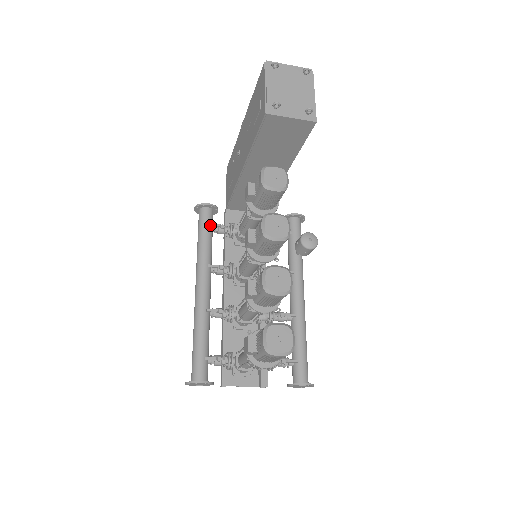
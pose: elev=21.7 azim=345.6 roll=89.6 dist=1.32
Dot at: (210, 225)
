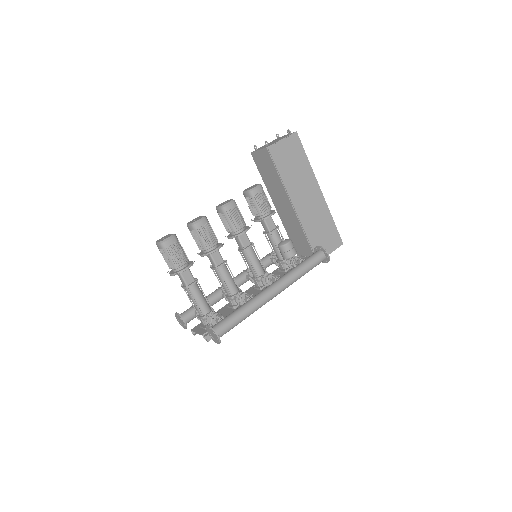
Dot at: (267, 255)
